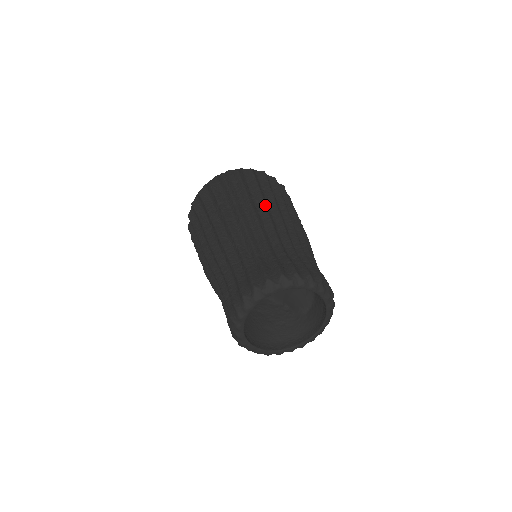
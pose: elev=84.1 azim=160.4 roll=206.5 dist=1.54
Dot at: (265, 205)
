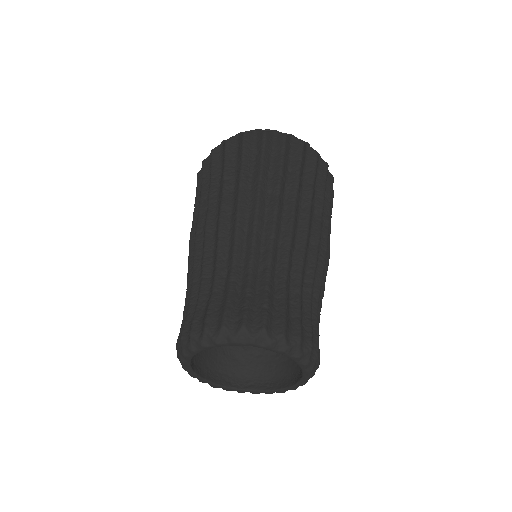
Dot at: (277, 200)
